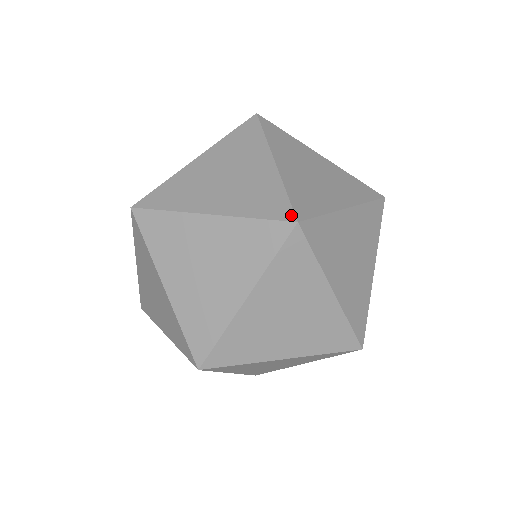
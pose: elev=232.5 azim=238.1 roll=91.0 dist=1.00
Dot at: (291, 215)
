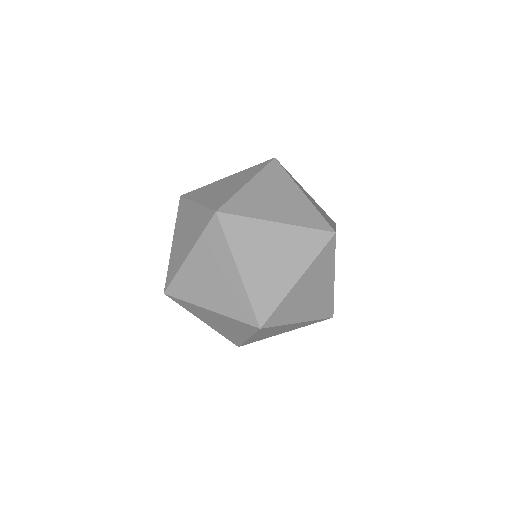
Dot at: (212, 213)
